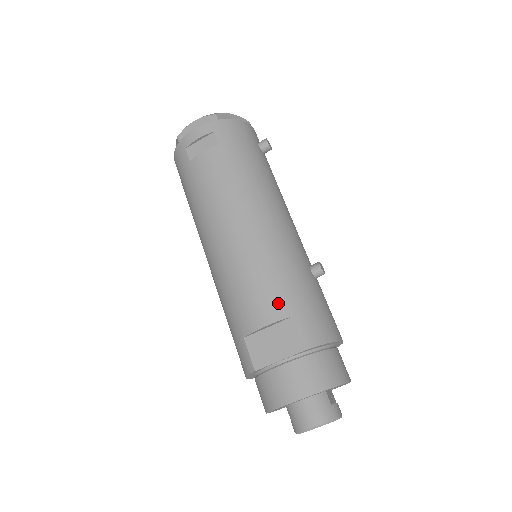
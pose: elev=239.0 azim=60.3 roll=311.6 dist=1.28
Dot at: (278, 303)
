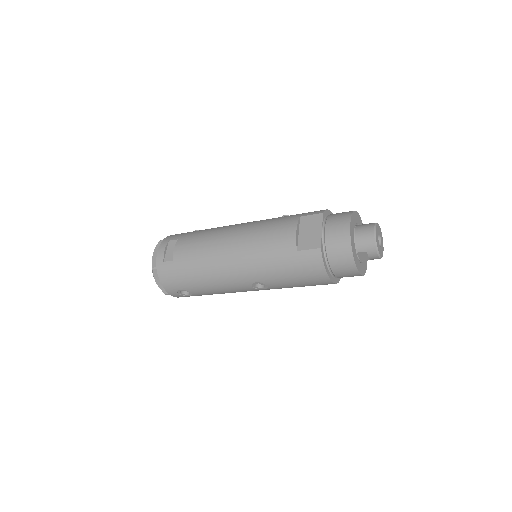
Dot at: (287, 222)
